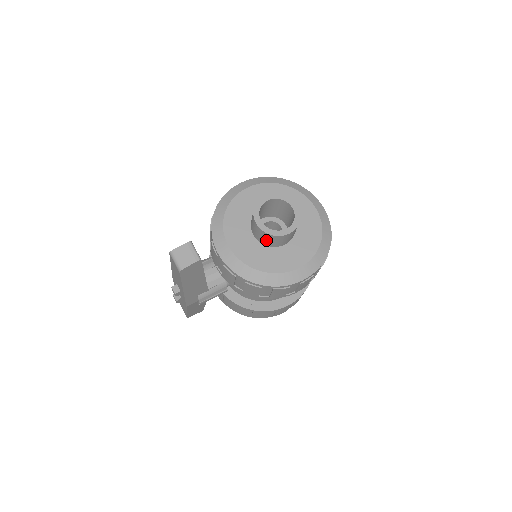
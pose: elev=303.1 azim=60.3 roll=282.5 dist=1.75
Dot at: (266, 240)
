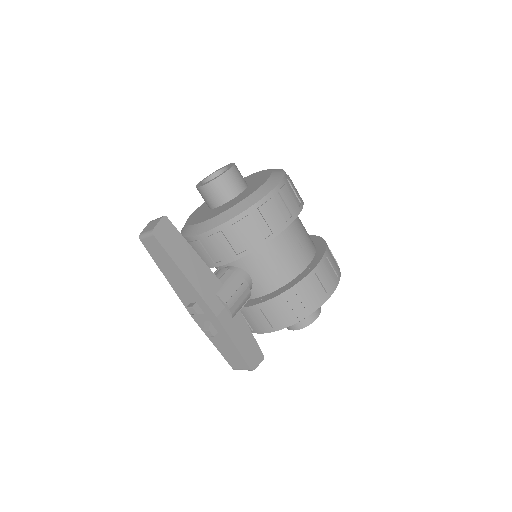
Dot at: (222, 192)
